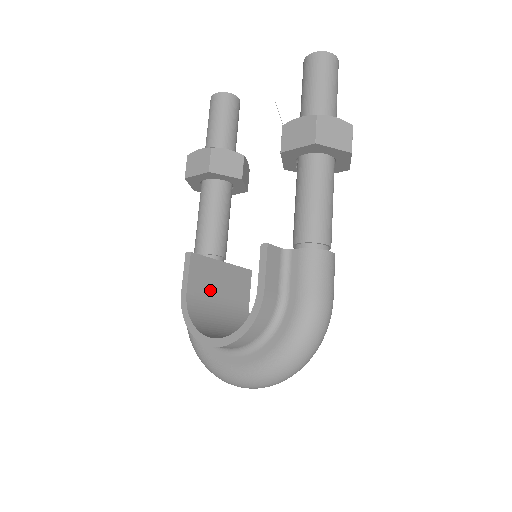
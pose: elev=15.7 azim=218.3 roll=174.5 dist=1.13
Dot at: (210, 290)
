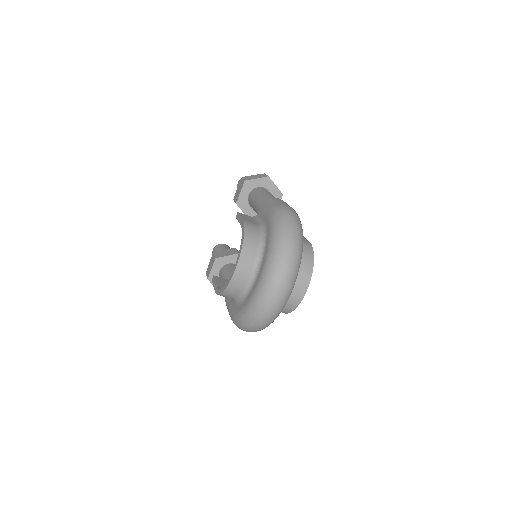
Dot at: occluded
